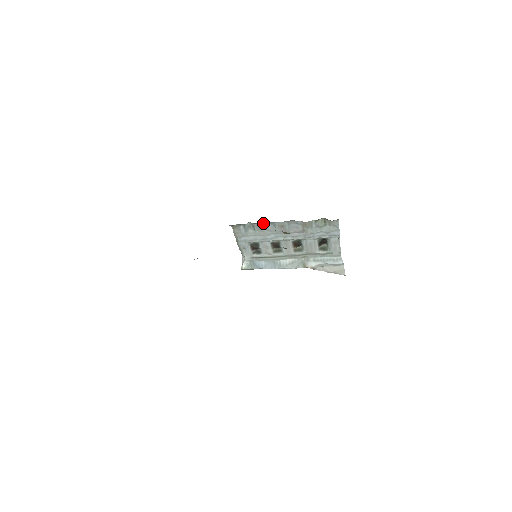
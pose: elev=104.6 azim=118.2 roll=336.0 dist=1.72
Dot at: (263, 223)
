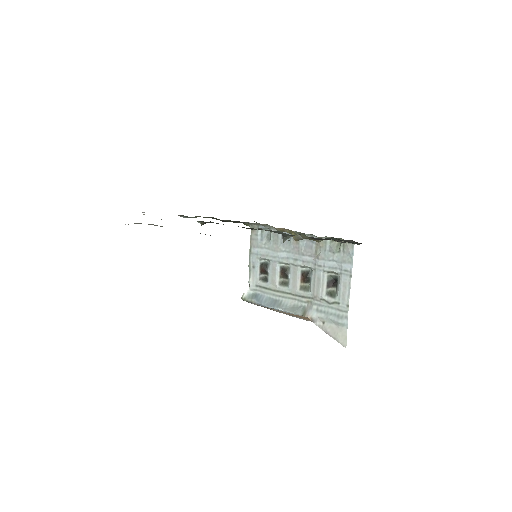
Dot at: occluded
